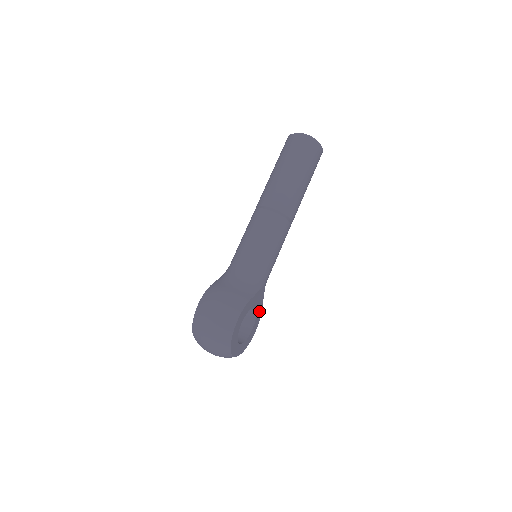
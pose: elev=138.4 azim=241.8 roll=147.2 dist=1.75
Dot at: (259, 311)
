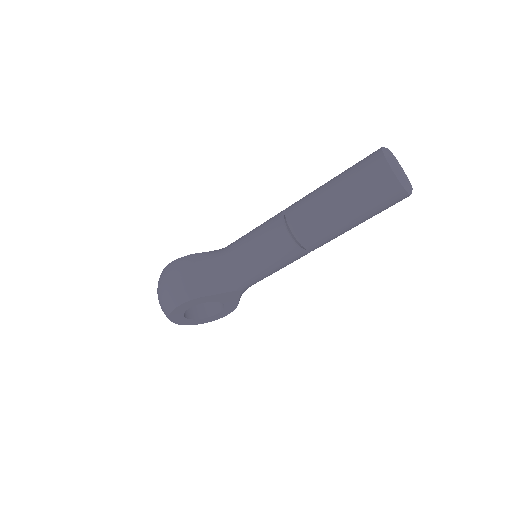
Dot at: (232, 304)
